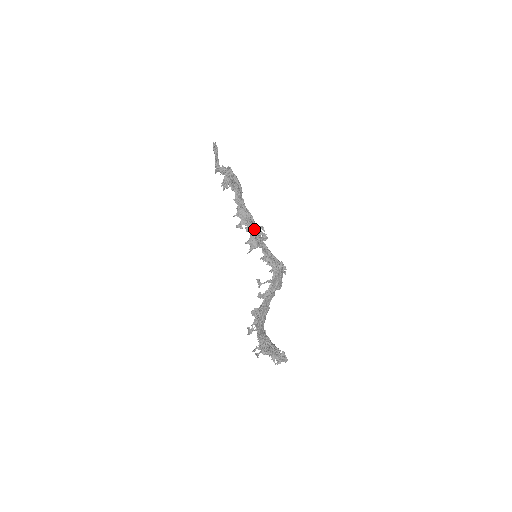
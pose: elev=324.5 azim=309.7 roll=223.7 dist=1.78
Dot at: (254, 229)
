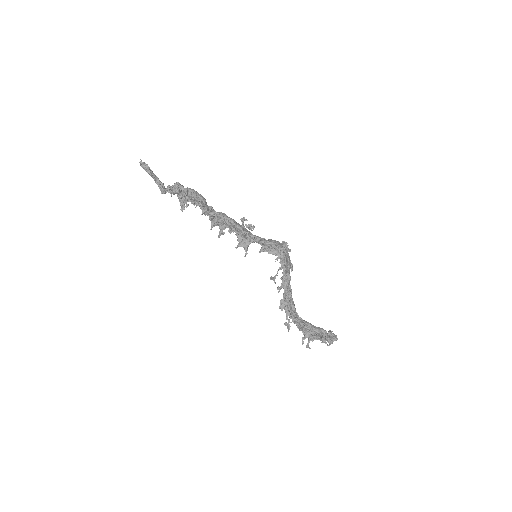
Dot at: (240, 232)
